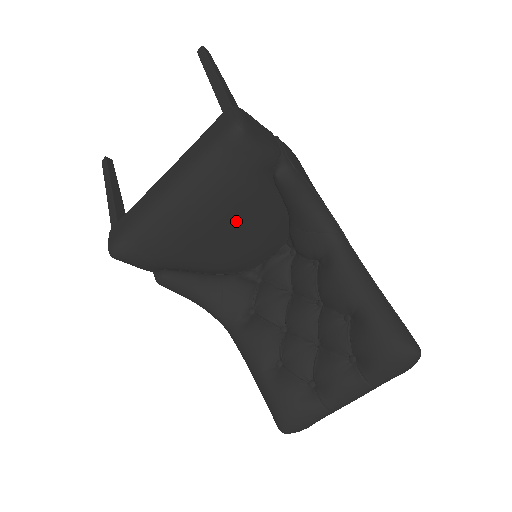
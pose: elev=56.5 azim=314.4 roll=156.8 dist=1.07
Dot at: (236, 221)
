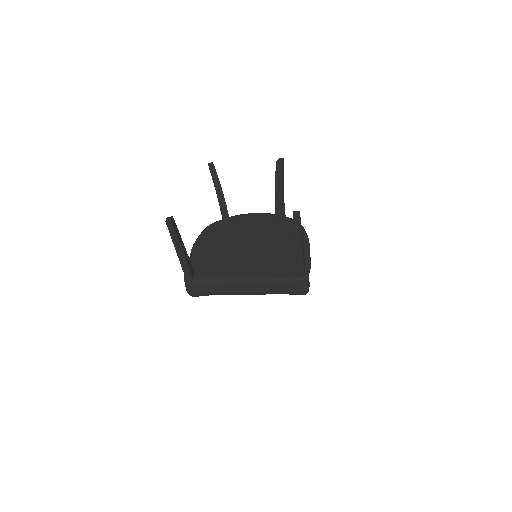
Dot at: occluded
